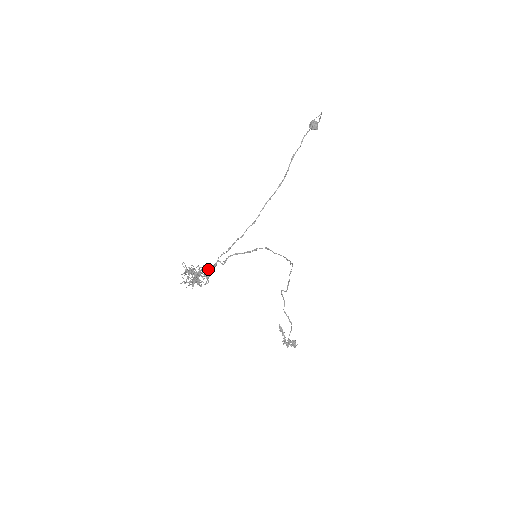
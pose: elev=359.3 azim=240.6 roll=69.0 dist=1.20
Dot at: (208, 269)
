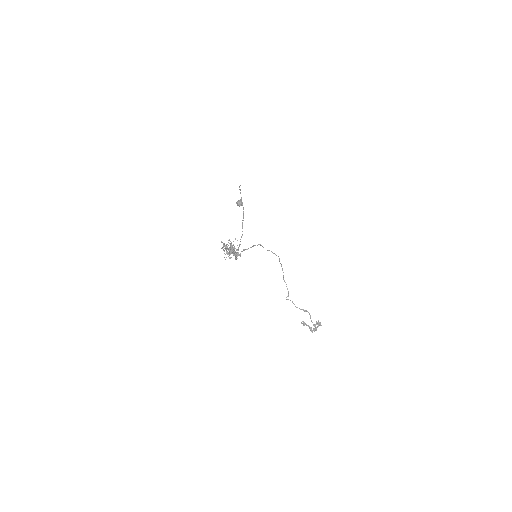
Dot at: occluded
